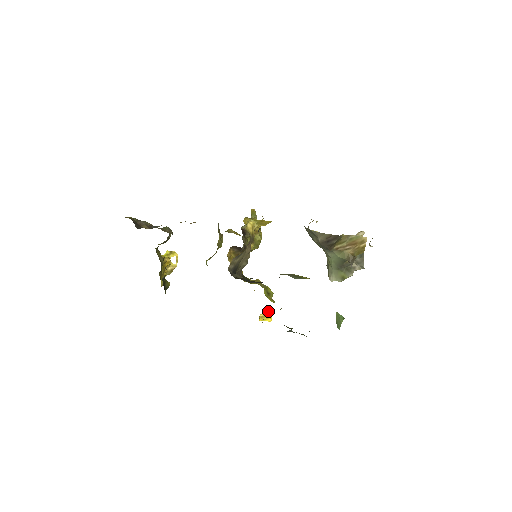
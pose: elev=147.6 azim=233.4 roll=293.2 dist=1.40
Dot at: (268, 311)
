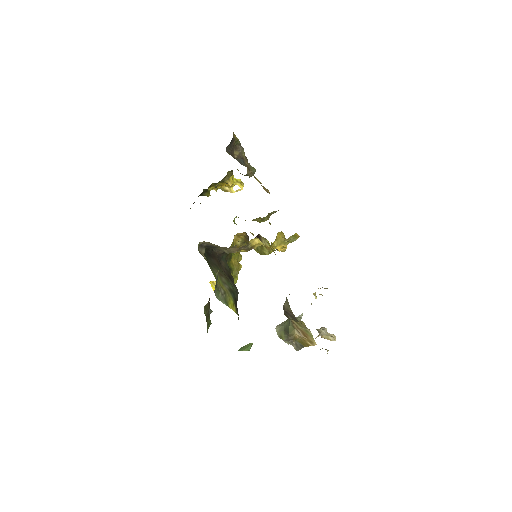
Dot at: occluded
